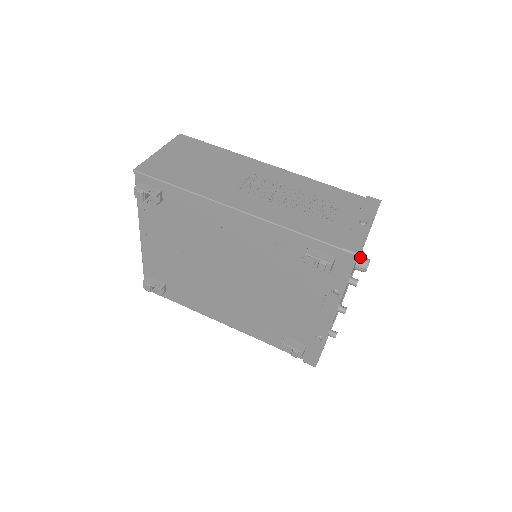
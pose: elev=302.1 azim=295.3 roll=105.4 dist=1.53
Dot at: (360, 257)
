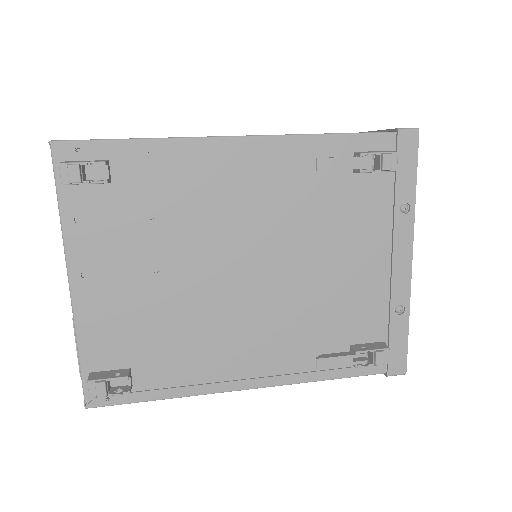
Dot at: occluded
